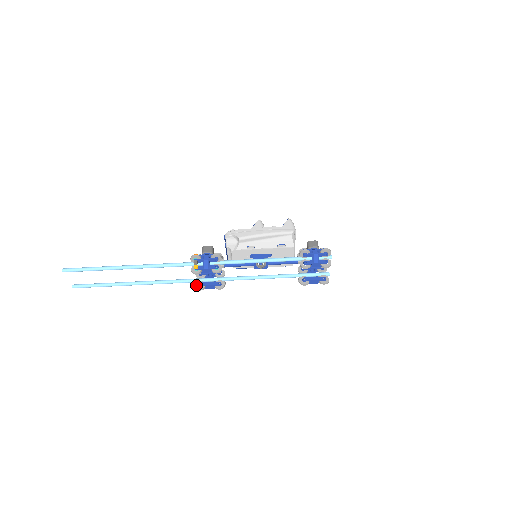
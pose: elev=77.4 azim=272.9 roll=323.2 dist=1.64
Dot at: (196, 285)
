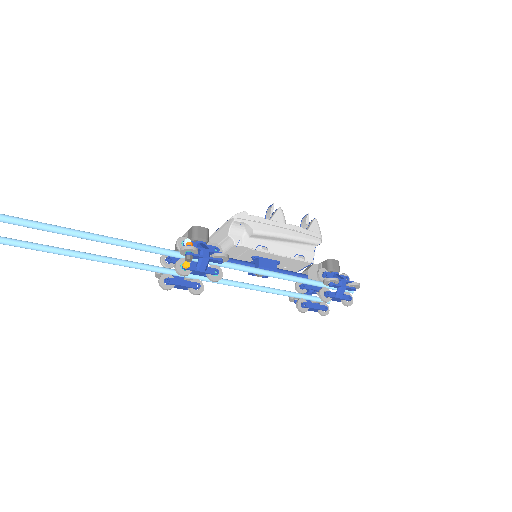
Dot at: (161, 280)
